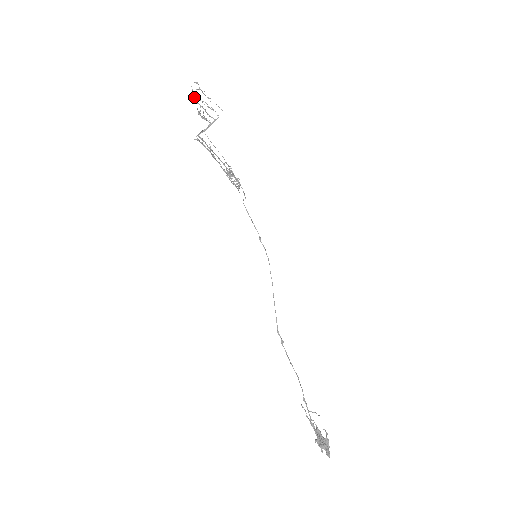
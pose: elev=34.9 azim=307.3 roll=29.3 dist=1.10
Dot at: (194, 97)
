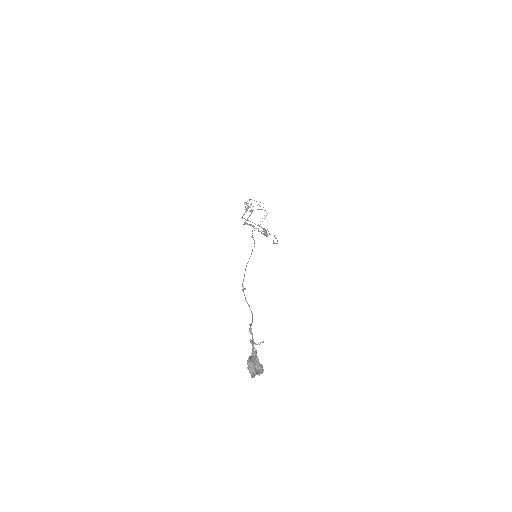
Dot at: occluded
